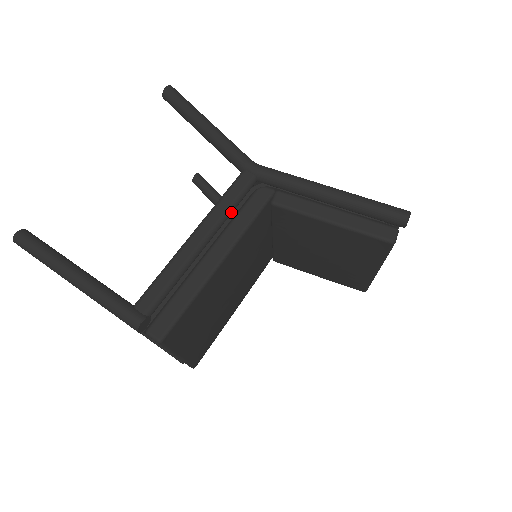
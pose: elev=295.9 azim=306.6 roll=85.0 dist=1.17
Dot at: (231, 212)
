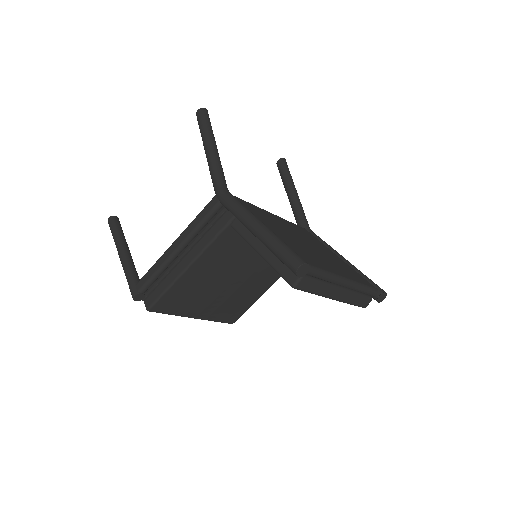
Dot at: (199, 229)
